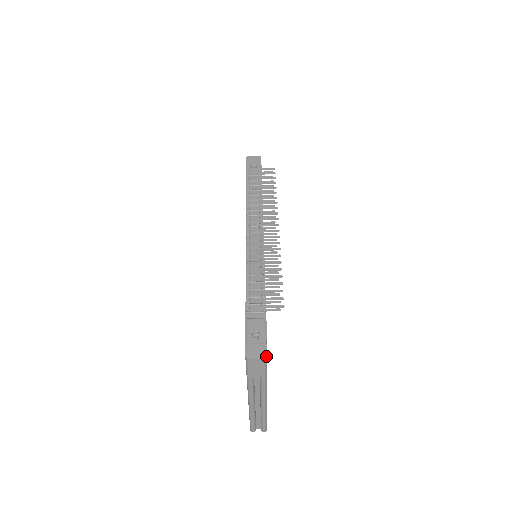
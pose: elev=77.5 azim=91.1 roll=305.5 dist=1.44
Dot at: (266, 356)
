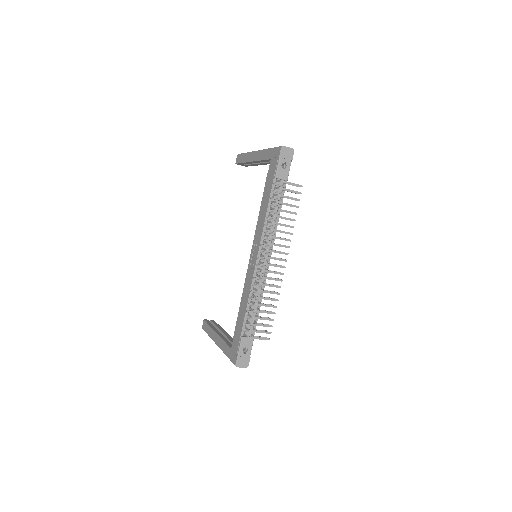
Dot at: occluded
